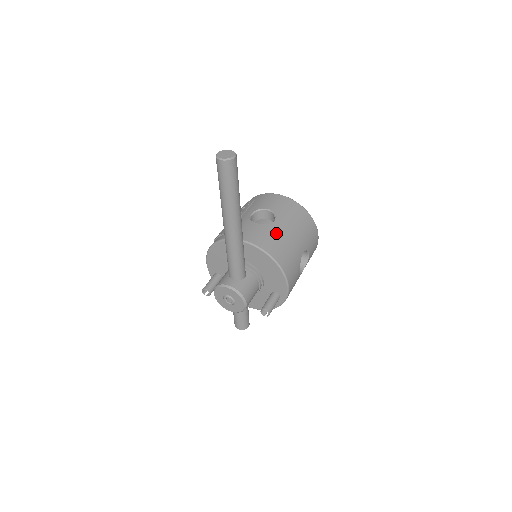
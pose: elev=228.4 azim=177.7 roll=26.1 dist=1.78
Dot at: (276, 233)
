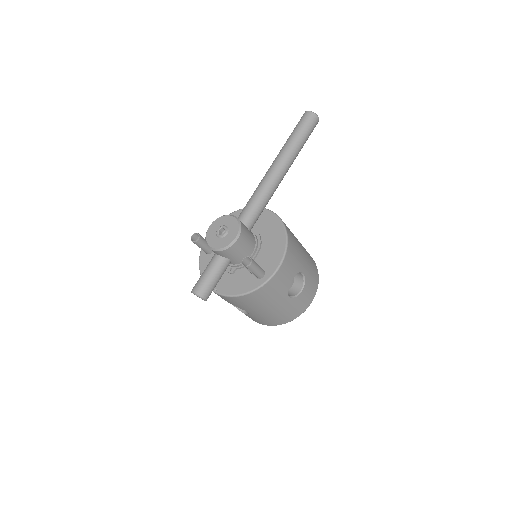
Dot at: (293, 234)
